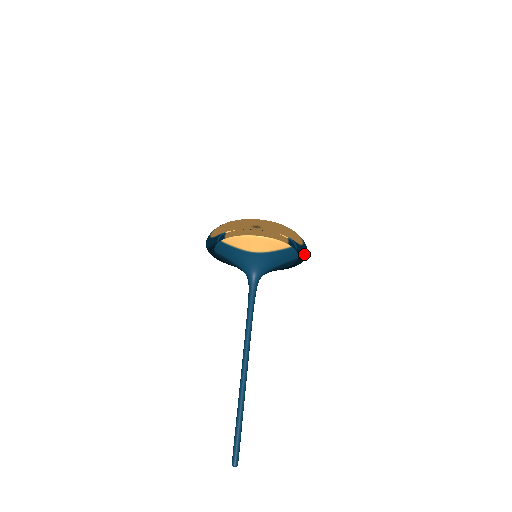
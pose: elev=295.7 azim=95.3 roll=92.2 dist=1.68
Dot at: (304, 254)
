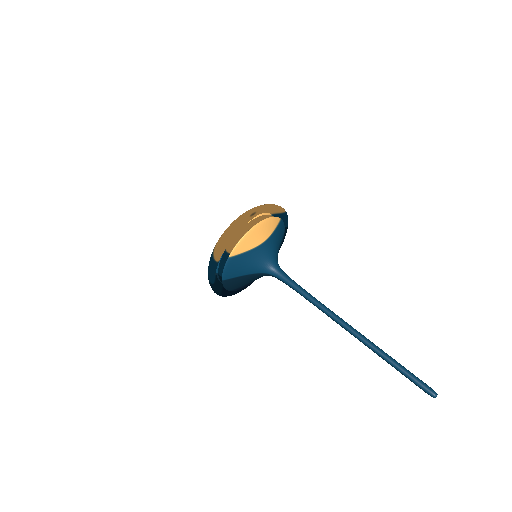
Dot at: (286, 225)
